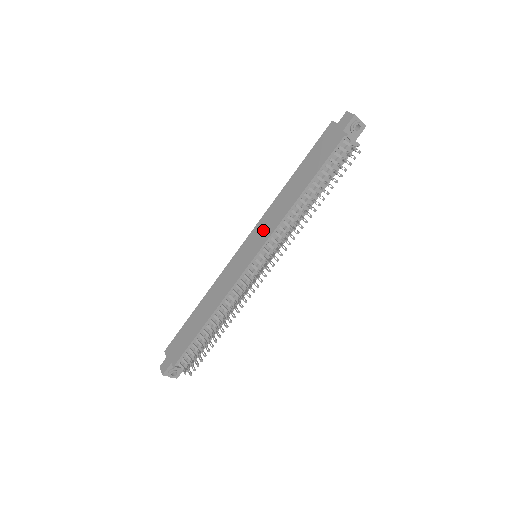
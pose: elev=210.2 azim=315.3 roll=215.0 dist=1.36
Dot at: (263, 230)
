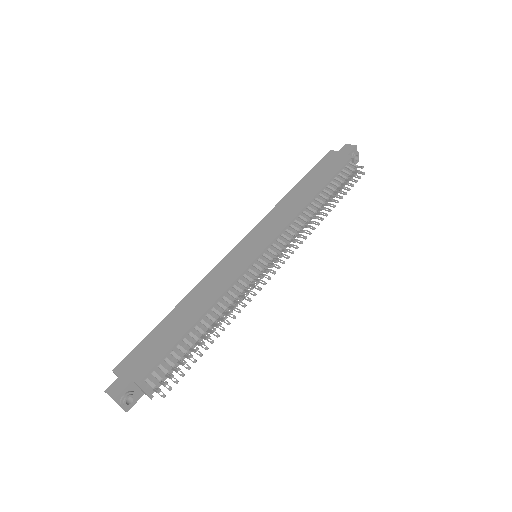
Dot at: (269, 228)
